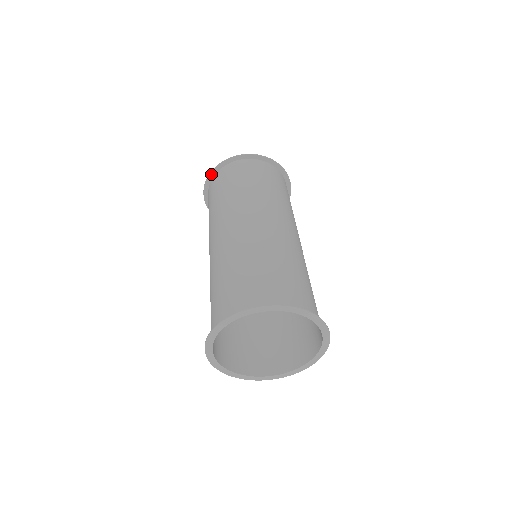
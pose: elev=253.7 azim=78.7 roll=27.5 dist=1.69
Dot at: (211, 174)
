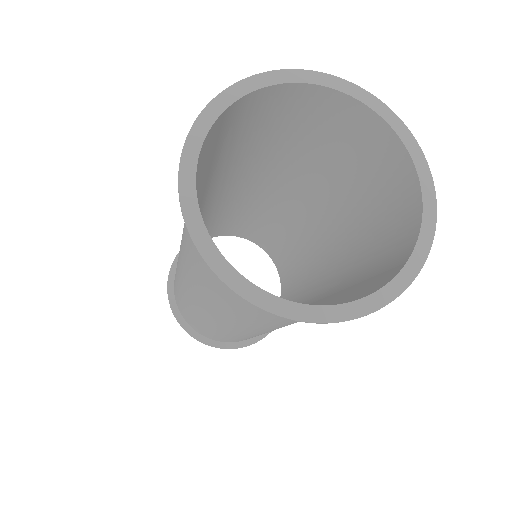
Dot at: (173, 267)
